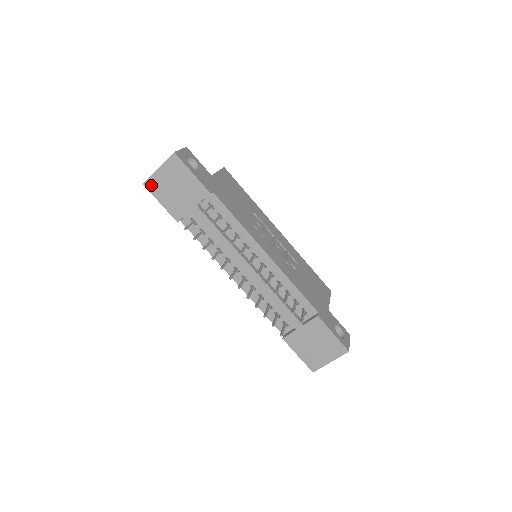
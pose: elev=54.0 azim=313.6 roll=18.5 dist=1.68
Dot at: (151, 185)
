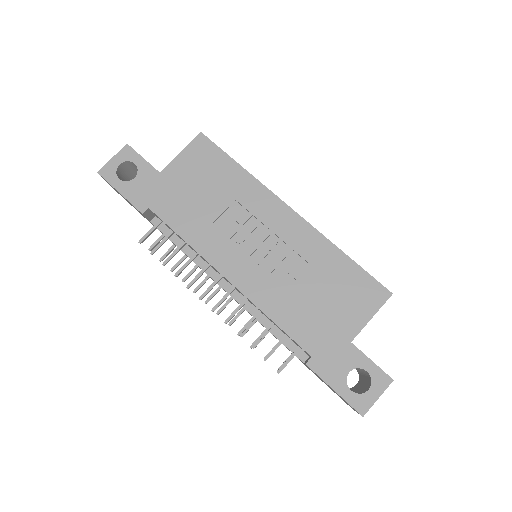
Dot at: occluded
